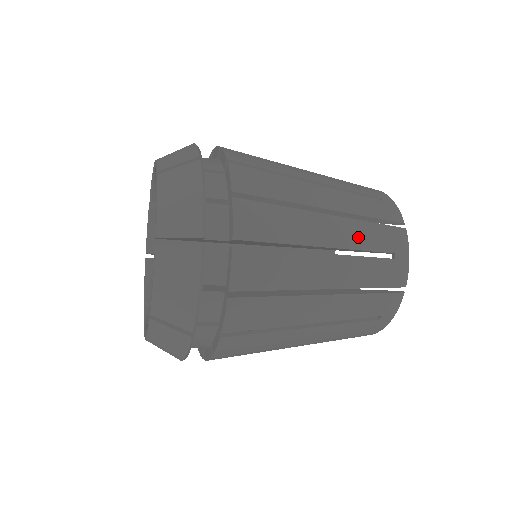
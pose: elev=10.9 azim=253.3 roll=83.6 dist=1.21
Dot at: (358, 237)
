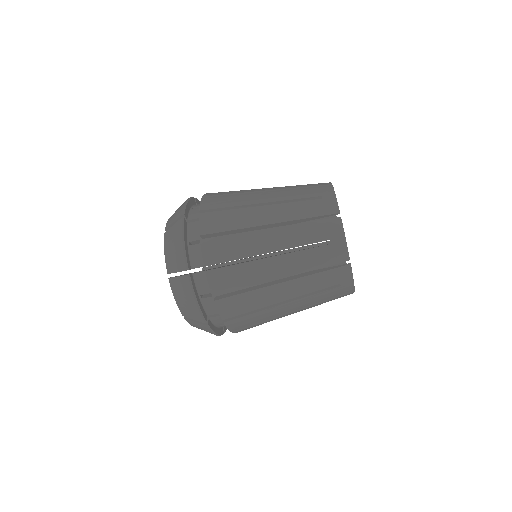
Dot at: (296, 237)
